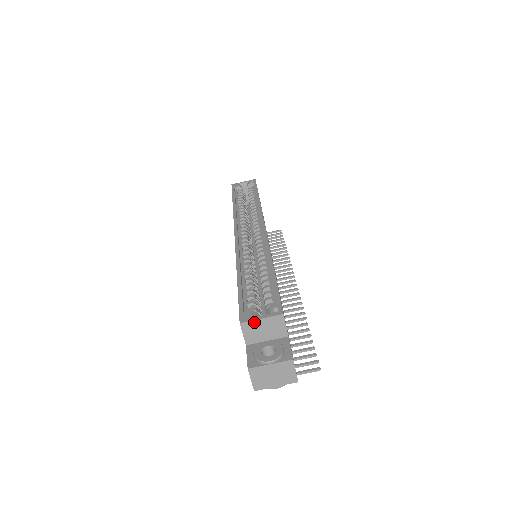
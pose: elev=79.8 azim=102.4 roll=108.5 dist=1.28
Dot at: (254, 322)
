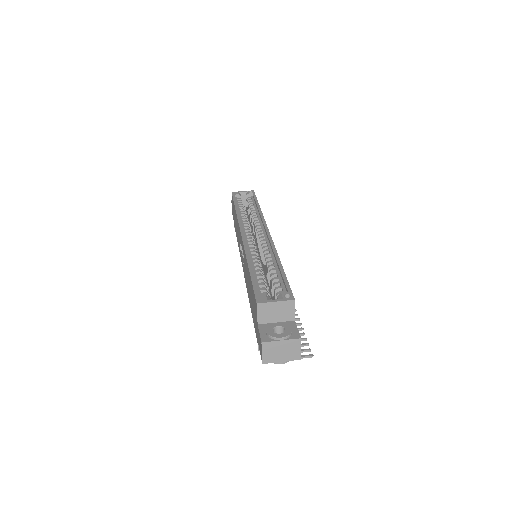
Dot at: (269, 304)
